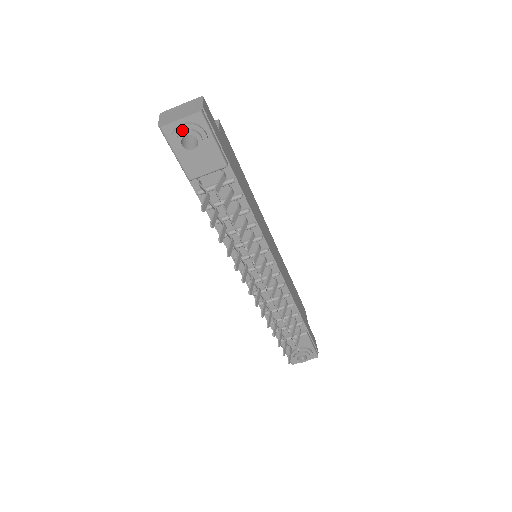
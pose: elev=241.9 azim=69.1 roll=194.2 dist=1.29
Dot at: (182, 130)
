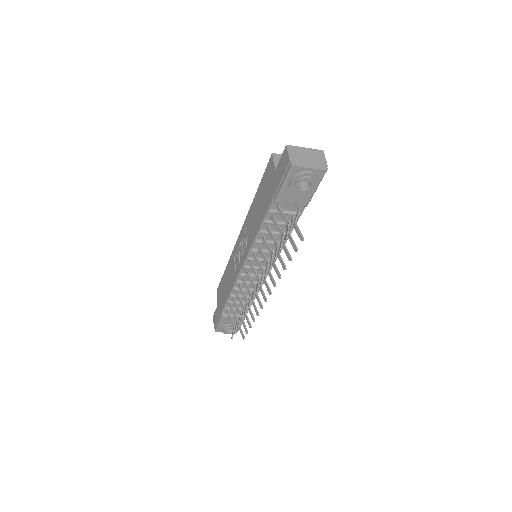
Dot at: (307, 176)
